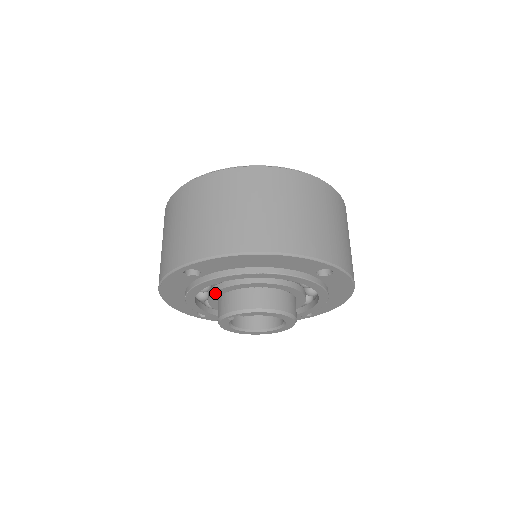
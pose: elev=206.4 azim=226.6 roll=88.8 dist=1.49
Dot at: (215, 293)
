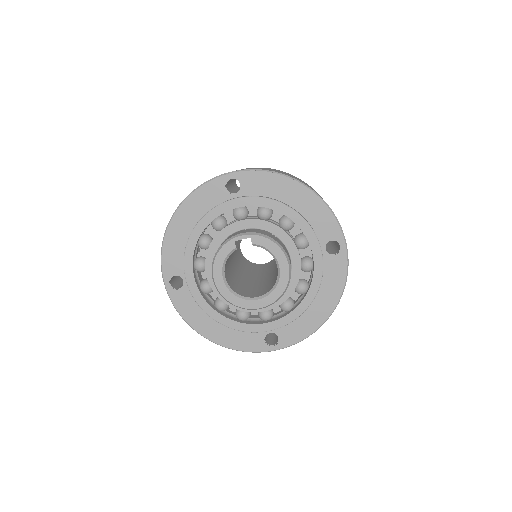
Dot at: (230, 226)
